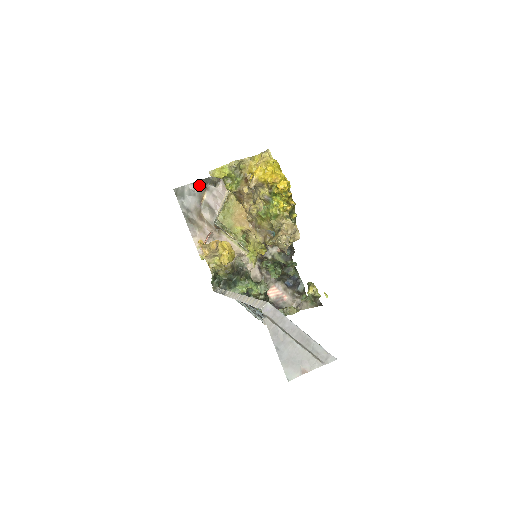
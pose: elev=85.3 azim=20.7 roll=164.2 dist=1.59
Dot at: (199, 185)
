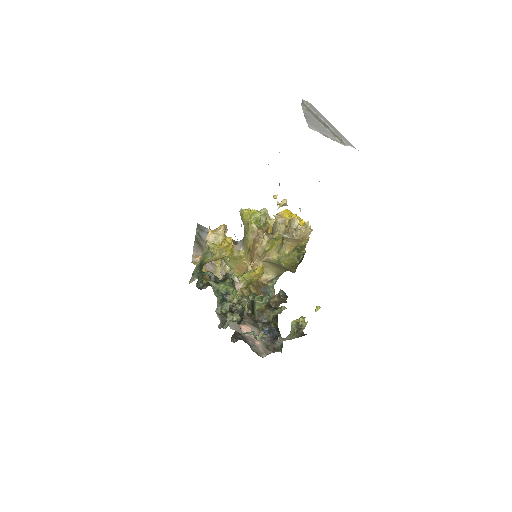
Dot at: occluded
